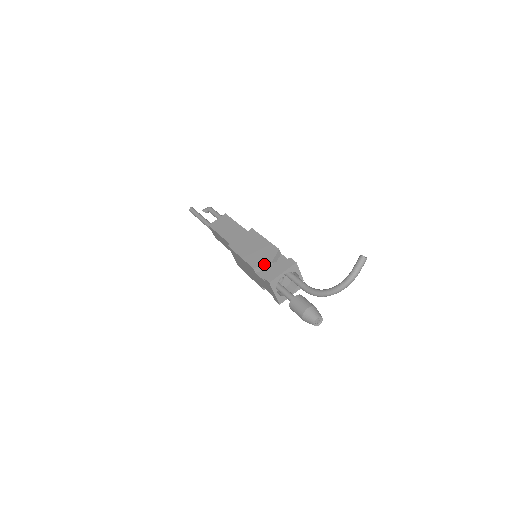
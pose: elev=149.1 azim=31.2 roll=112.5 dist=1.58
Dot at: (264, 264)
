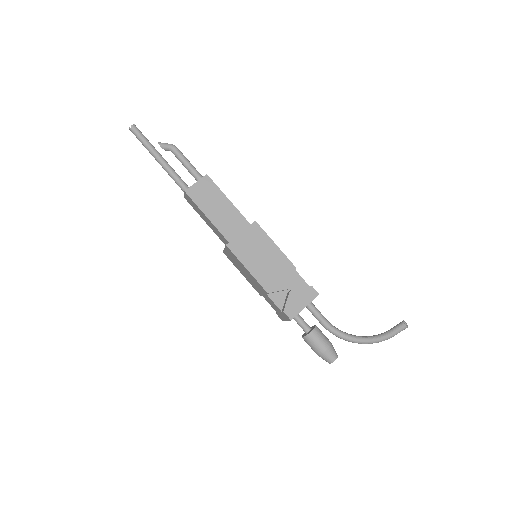
Dot at: (281, 290)
